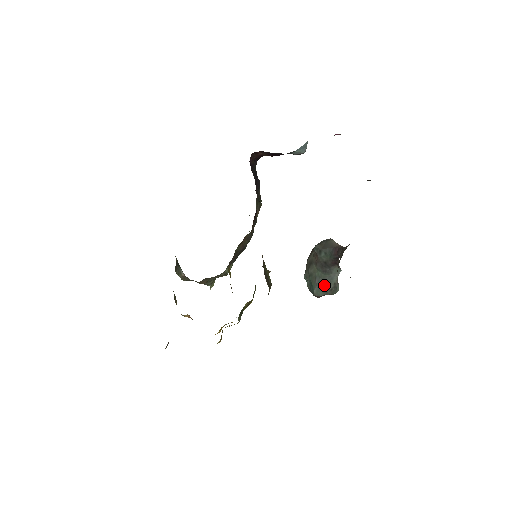
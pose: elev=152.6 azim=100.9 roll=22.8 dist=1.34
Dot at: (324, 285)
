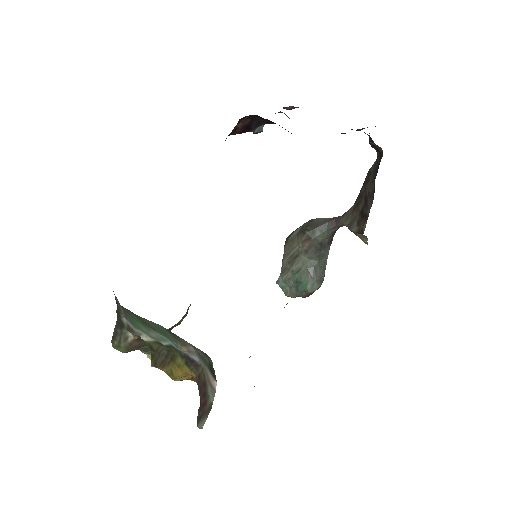
Dot at: (319, 274)
